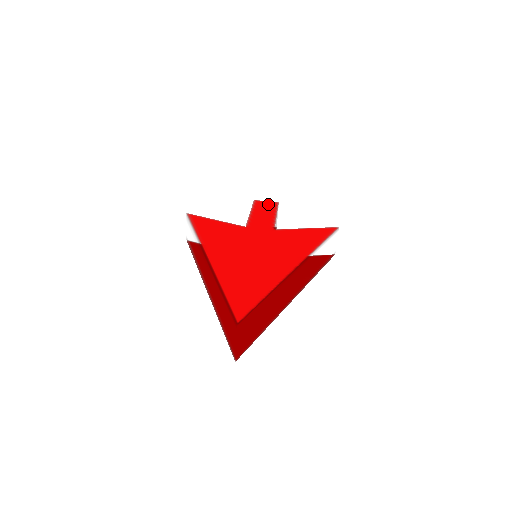
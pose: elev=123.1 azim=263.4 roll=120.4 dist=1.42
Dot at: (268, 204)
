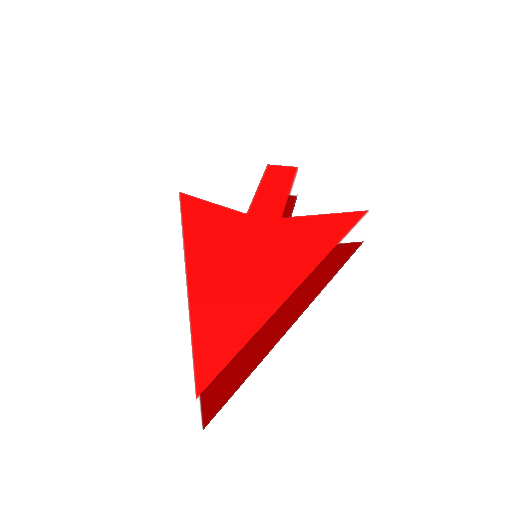
Dot at: (284, 171)
